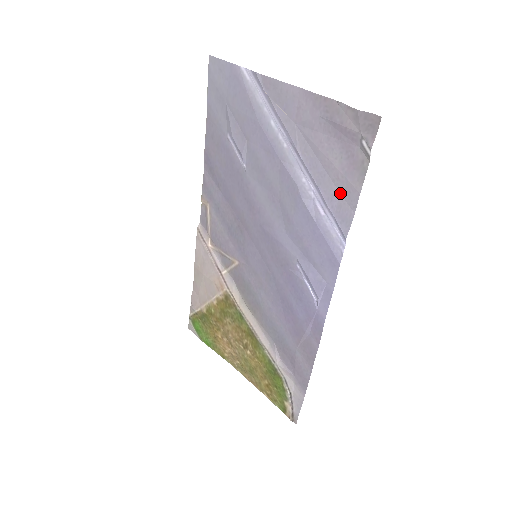
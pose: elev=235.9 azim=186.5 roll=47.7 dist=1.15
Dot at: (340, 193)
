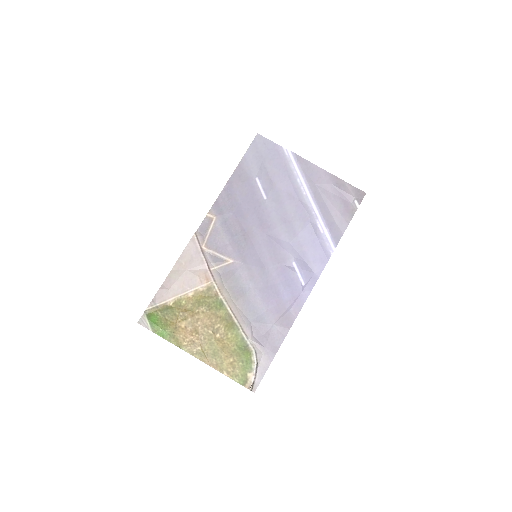
Dot at: (336, 223)
